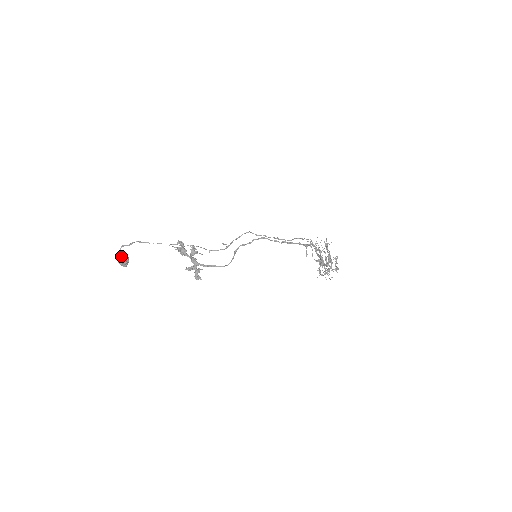
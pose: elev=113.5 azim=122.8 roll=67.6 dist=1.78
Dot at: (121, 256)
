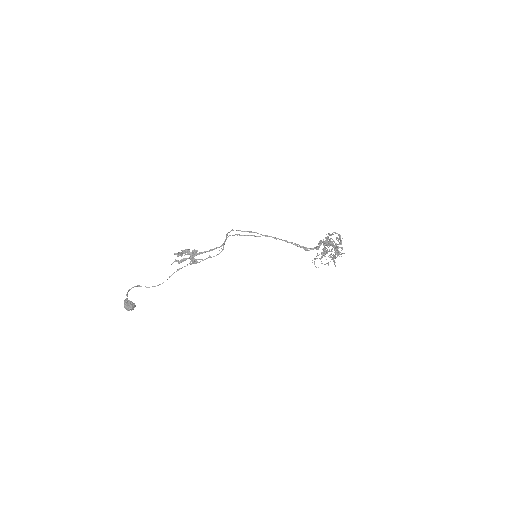
Dot at: (128, 300)
